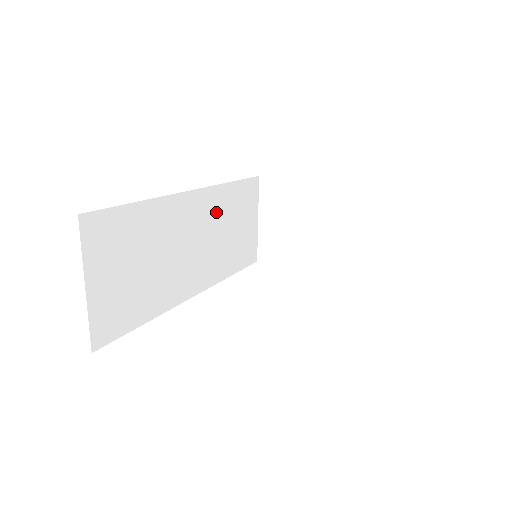
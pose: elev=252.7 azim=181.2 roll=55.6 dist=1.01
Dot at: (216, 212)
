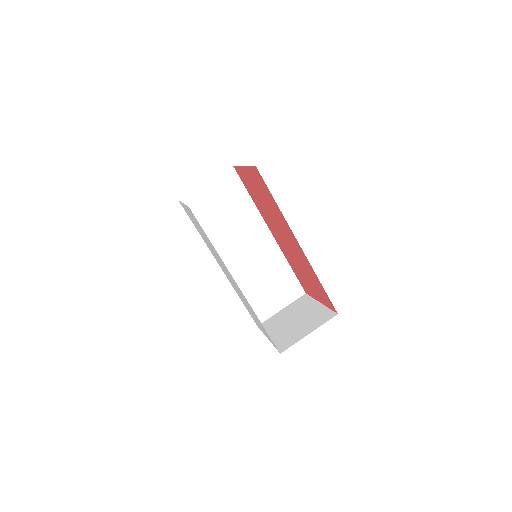
Dot at: (269, 260)
